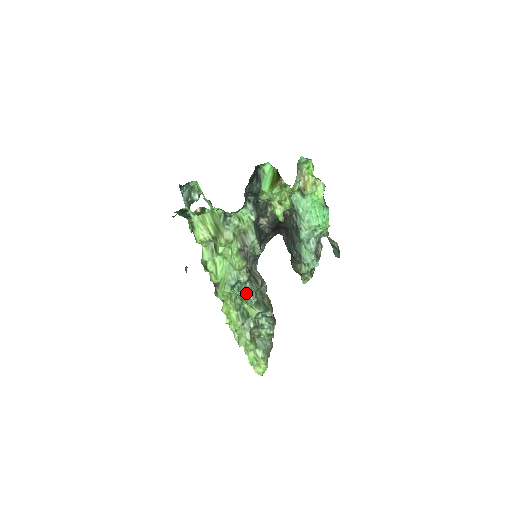
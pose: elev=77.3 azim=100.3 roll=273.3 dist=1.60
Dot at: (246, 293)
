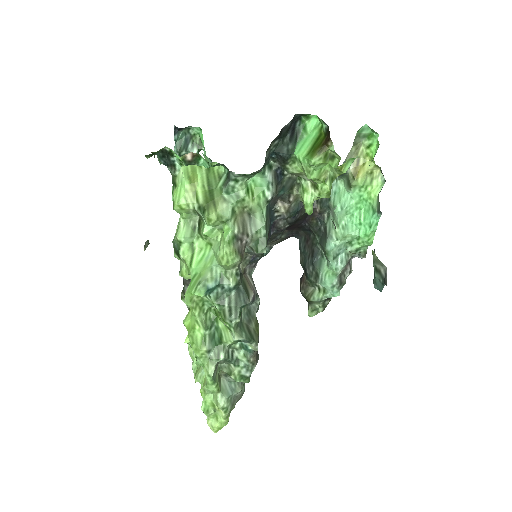
Dot at: (227, 306)
